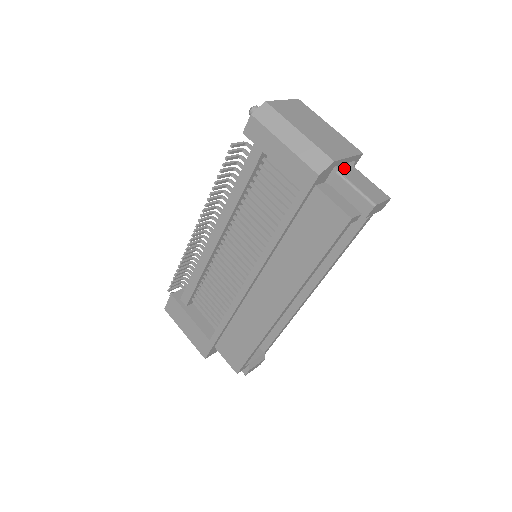
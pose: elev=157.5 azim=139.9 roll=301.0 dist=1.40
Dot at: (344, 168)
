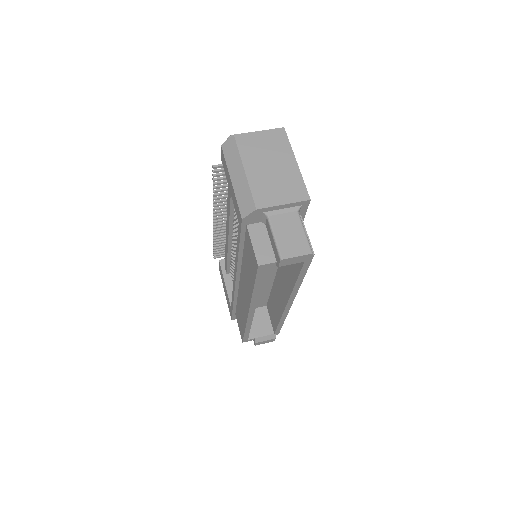
Dot at: (280, 213)
